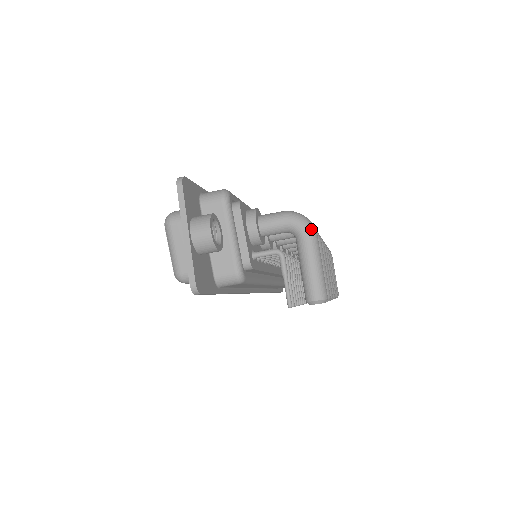
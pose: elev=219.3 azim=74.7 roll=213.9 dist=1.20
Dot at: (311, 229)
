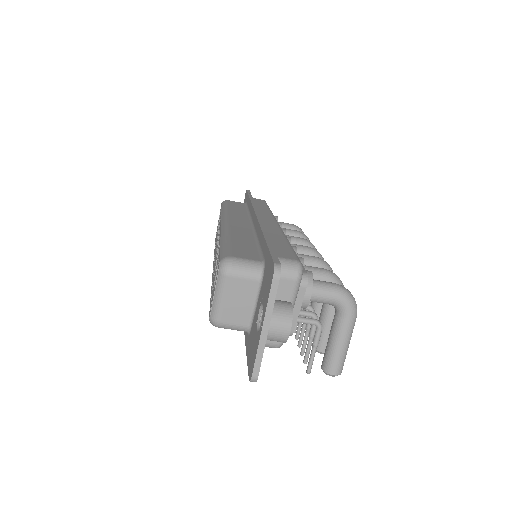
Dot at: (356, 313)
